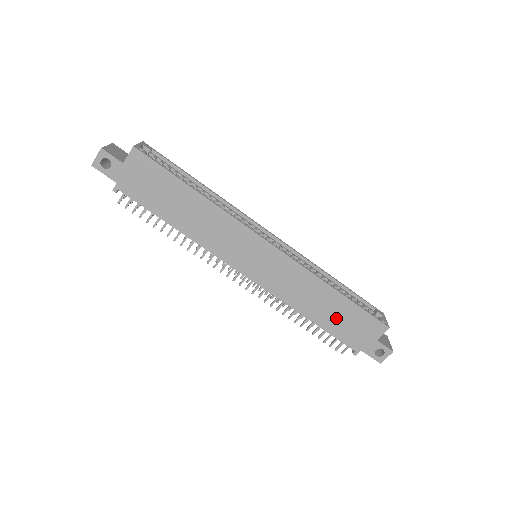
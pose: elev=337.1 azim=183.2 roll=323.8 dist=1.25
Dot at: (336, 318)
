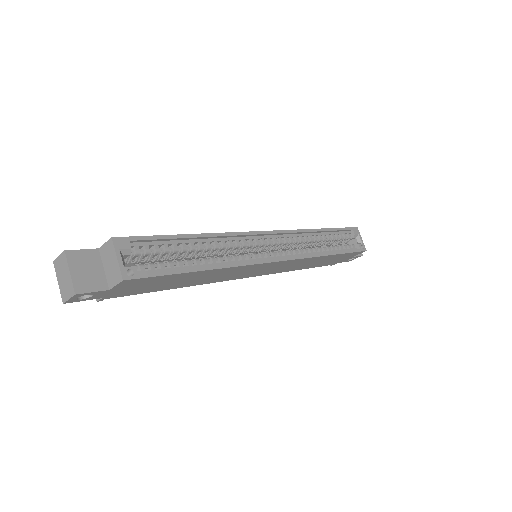
Dot at: (324, 262)
